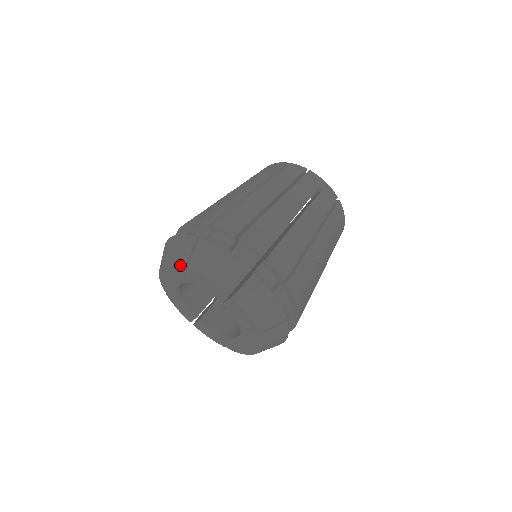
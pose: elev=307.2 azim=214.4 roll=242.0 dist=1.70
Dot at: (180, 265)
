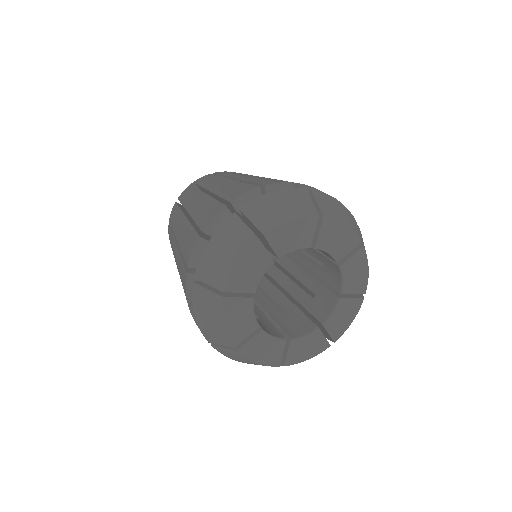
Dot at: (223, 305)
